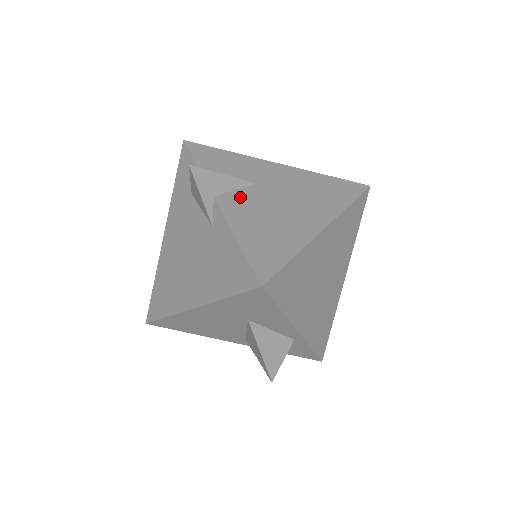
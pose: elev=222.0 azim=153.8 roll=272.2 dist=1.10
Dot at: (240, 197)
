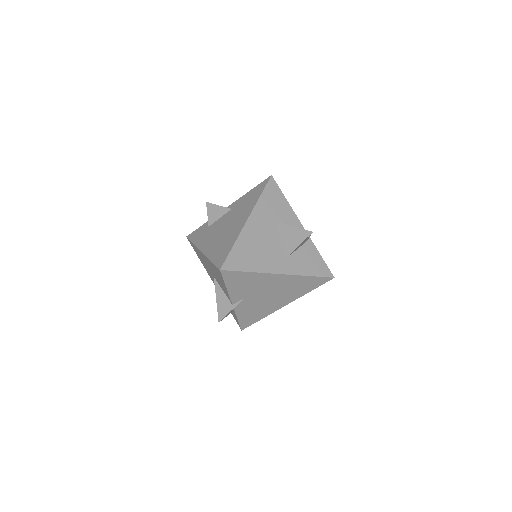
Dot at: occluded
